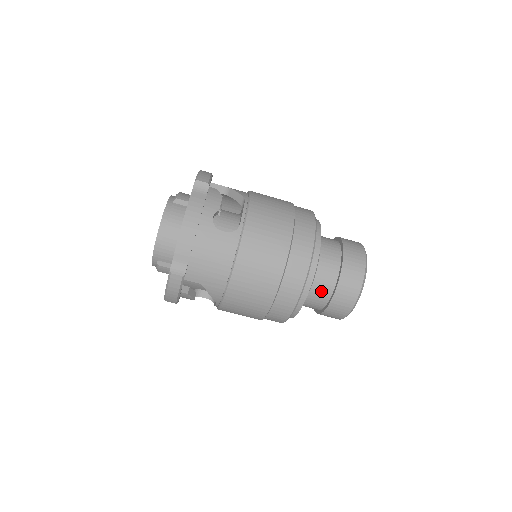
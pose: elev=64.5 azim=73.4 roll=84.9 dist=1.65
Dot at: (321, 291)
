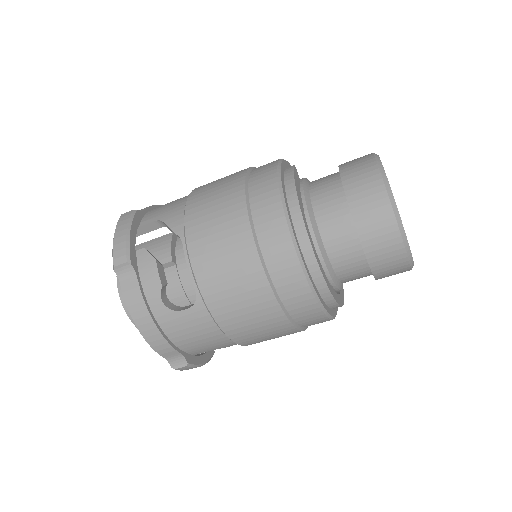
Dot at: (354, 274)
